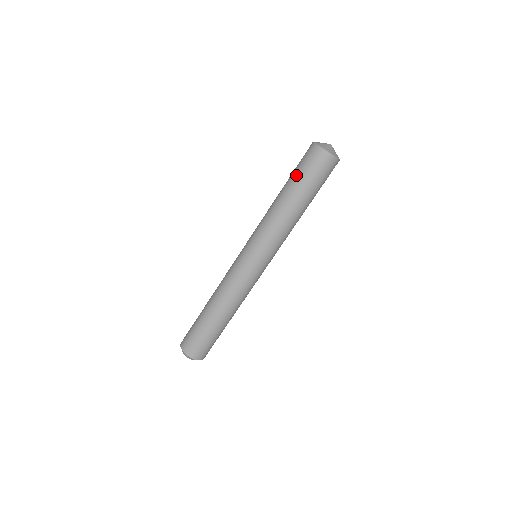
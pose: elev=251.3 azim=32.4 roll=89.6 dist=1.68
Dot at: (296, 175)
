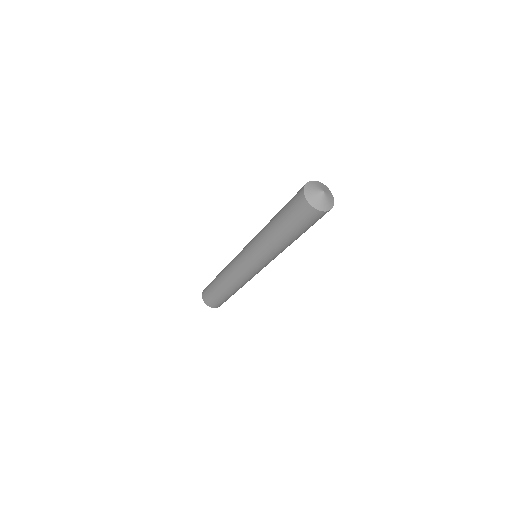
Dot at: (292, 226)
